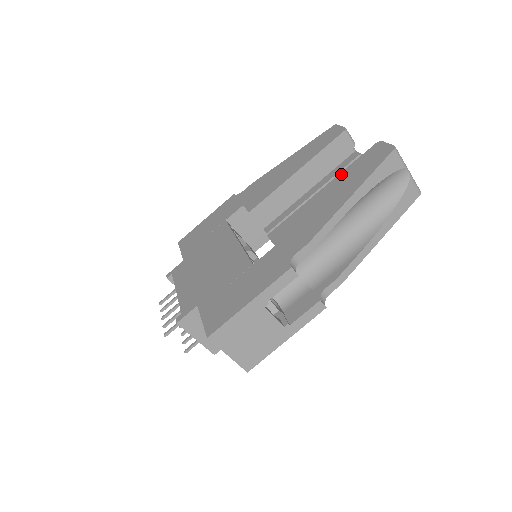
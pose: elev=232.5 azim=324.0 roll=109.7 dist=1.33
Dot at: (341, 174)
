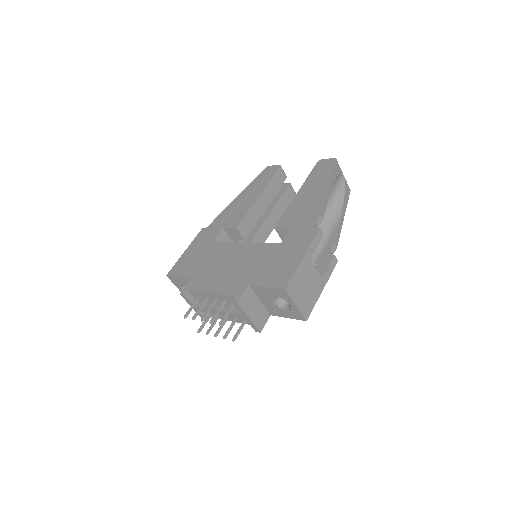
Dot at: (306, 181)
